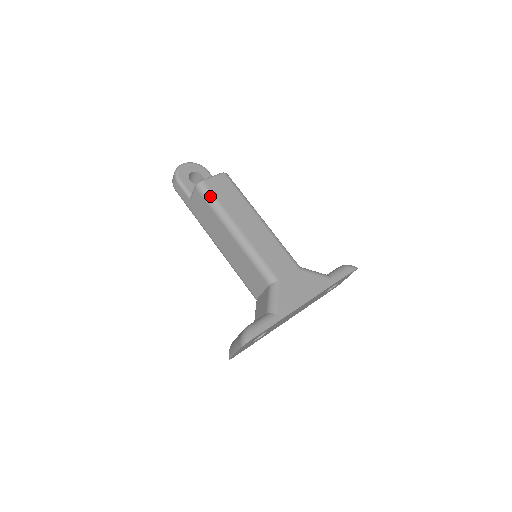
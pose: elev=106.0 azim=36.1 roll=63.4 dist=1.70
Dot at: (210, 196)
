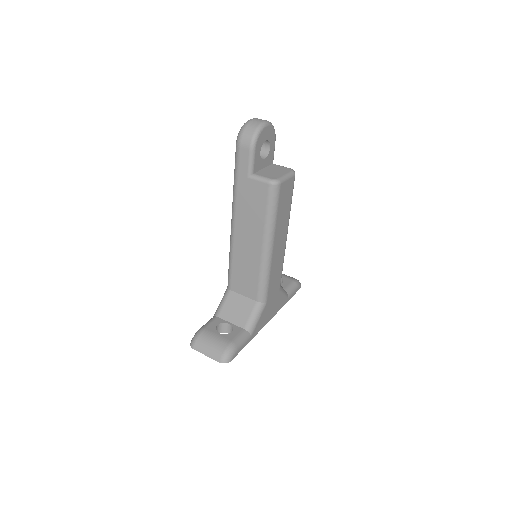
Dot at: (275, 204)
